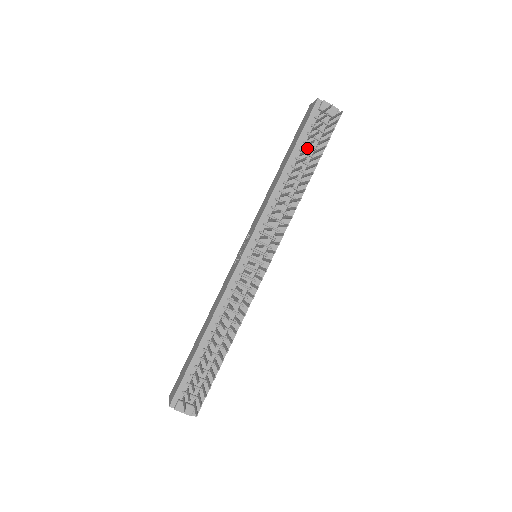
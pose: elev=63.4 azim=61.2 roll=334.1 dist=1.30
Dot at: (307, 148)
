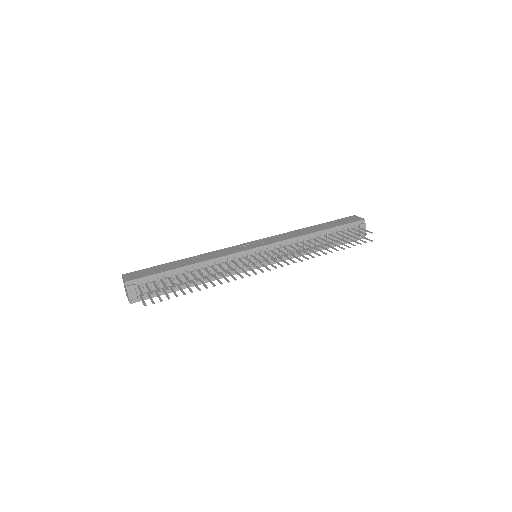
Dot at: (336, 235)
